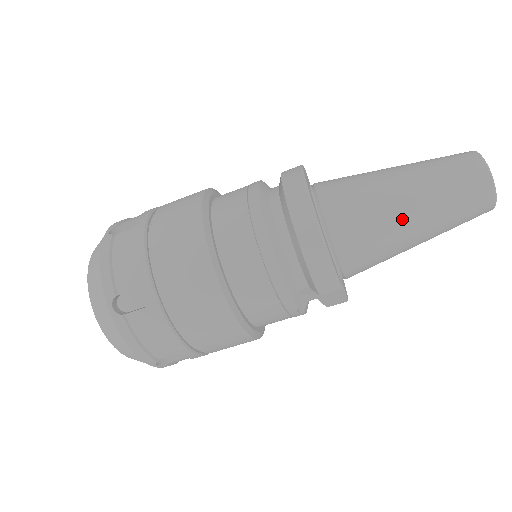
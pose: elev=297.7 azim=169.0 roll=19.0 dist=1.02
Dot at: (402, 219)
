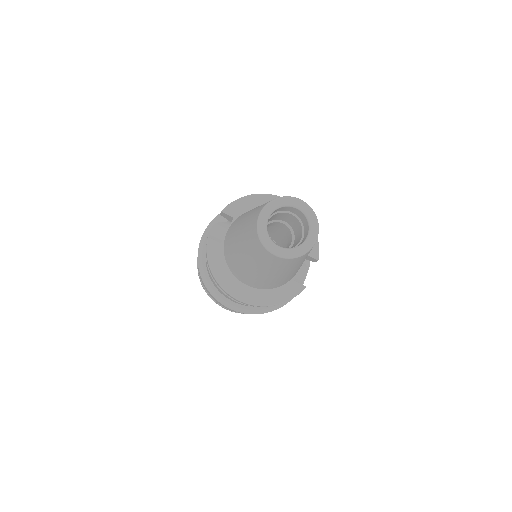
Dot at: (283, 277)
